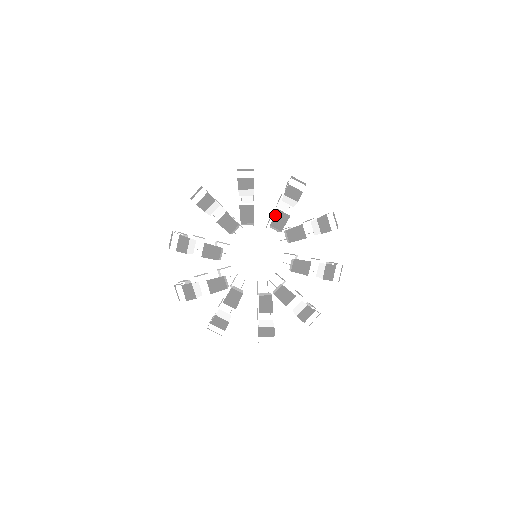
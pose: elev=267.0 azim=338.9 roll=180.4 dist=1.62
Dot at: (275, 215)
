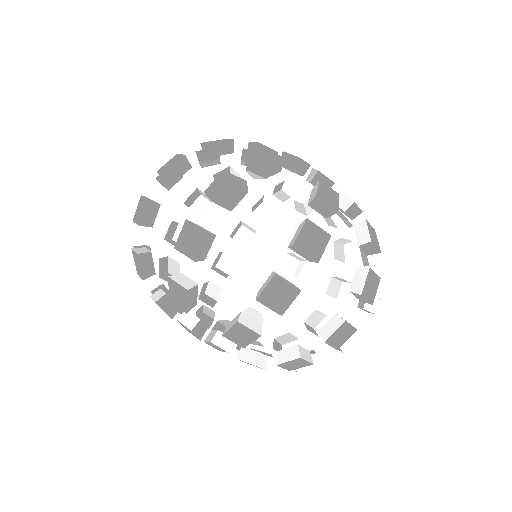
Dot at: (279, 184)
